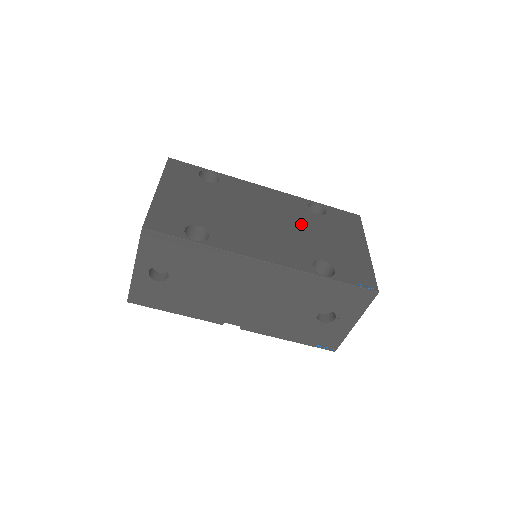
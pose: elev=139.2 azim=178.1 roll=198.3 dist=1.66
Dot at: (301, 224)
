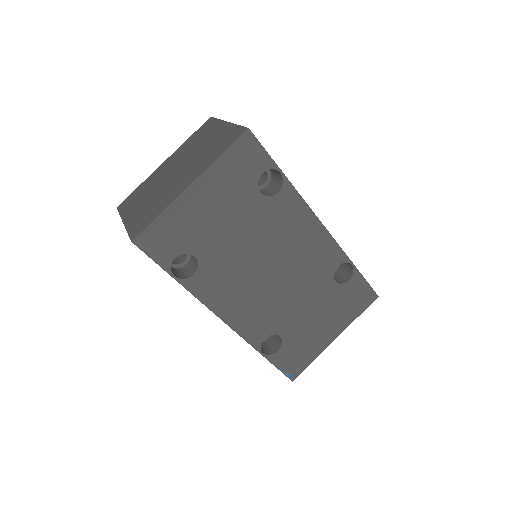
Dot at: (304, 289)
